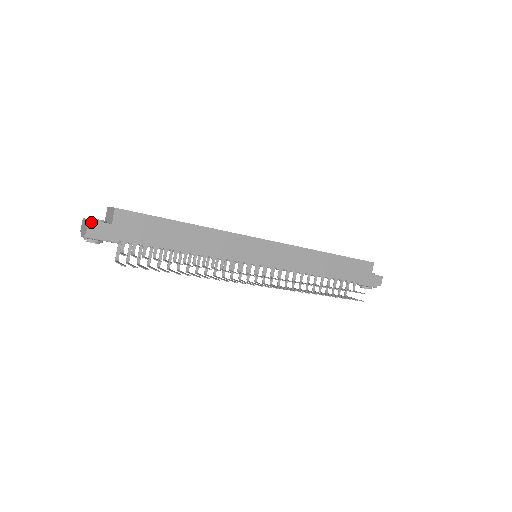
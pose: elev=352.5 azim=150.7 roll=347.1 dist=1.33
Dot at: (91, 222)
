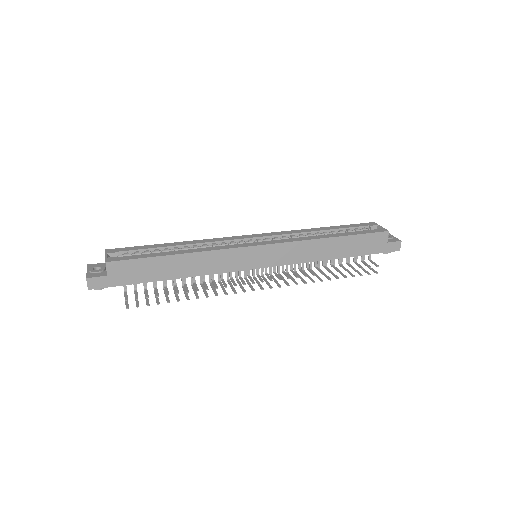
Dot at: (89, 279)
